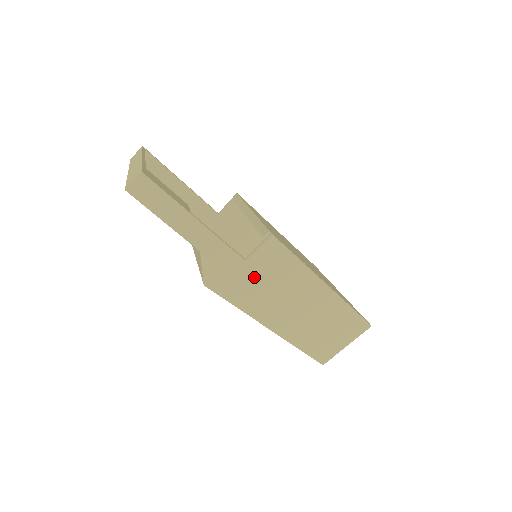
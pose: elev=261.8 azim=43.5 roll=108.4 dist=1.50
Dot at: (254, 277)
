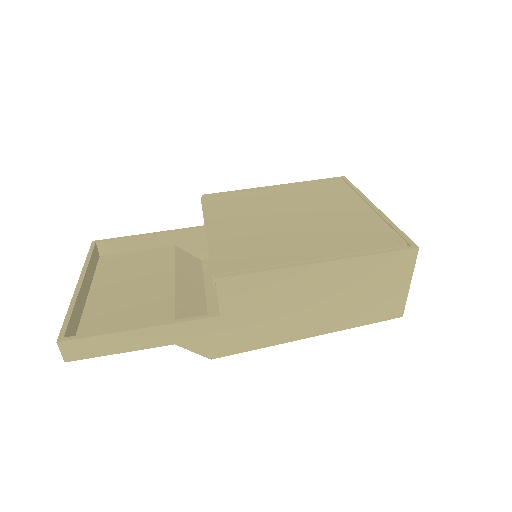
Dot at: (244, 319)
